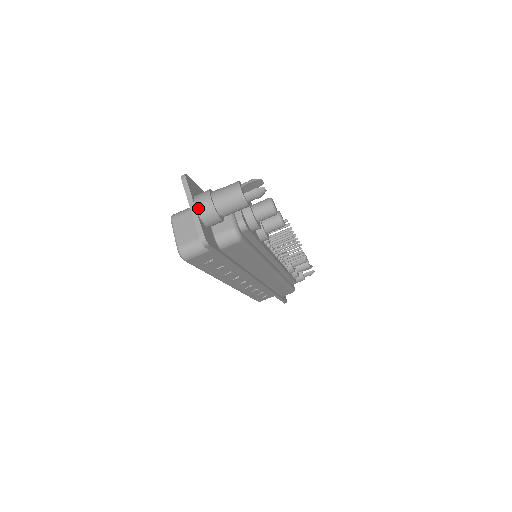
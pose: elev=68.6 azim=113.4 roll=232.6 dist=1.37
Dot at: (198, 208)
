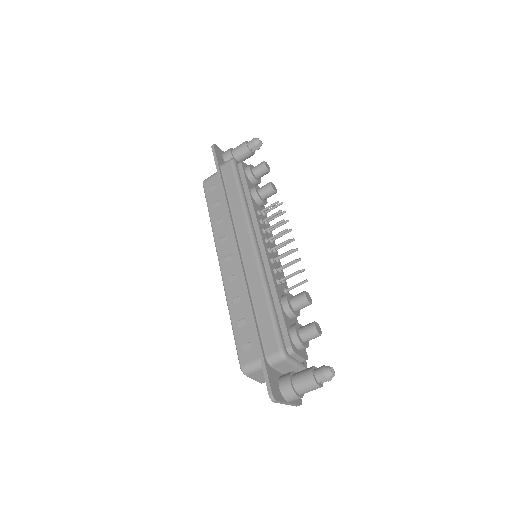
Dot at: (291, 402)
